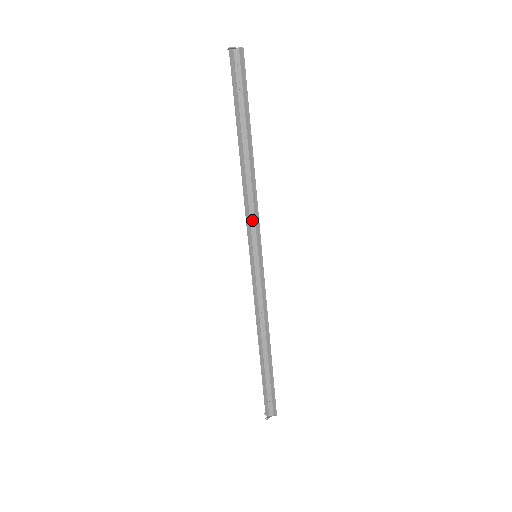
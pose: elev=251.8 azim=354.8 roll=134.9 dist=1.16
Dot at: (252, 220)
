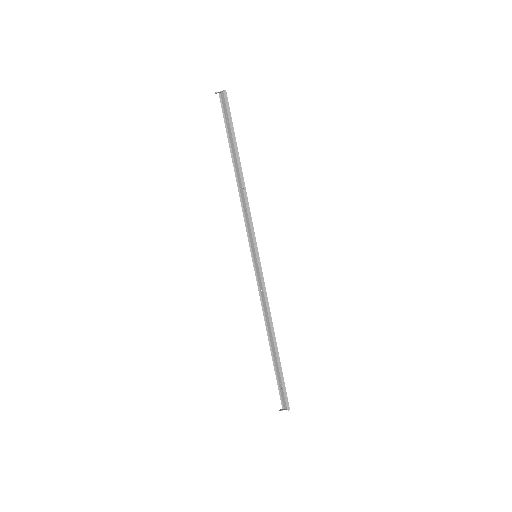
Dot at: (248, 225)
